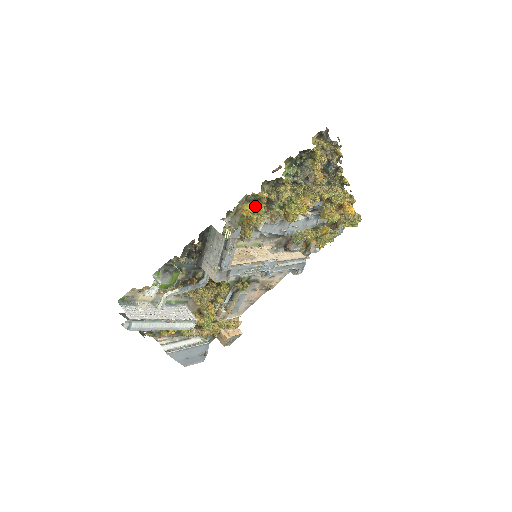
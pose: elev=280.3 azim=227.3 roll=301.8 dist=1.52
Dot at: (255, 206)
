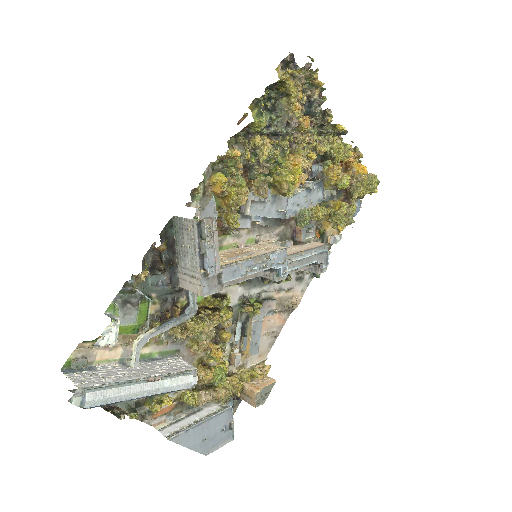
Dot at: (228, 175)
